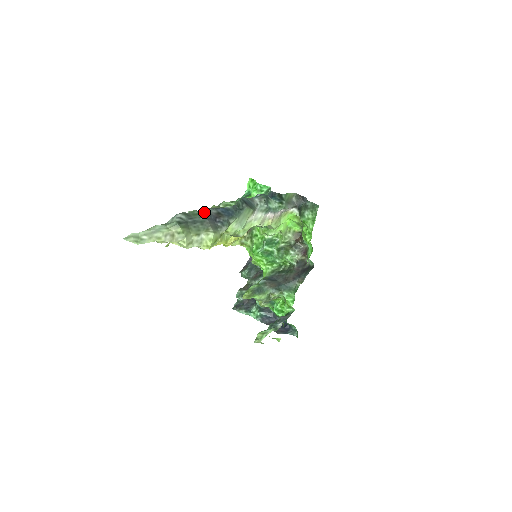
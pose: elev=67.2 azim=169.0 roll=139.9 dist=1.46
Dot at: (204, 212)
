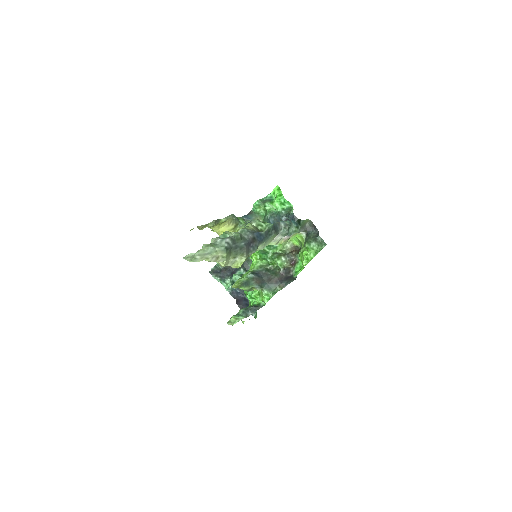
Dot at: (244, 234)
